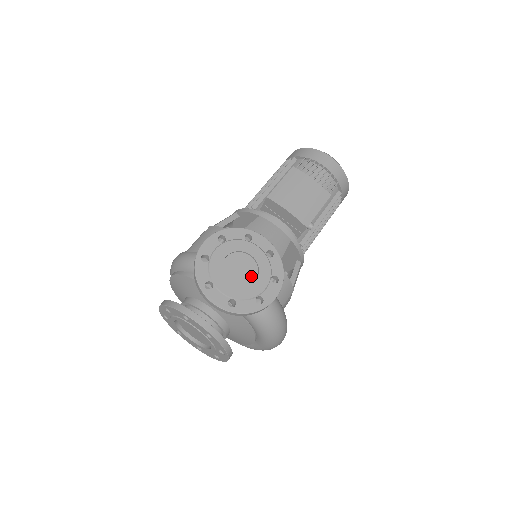
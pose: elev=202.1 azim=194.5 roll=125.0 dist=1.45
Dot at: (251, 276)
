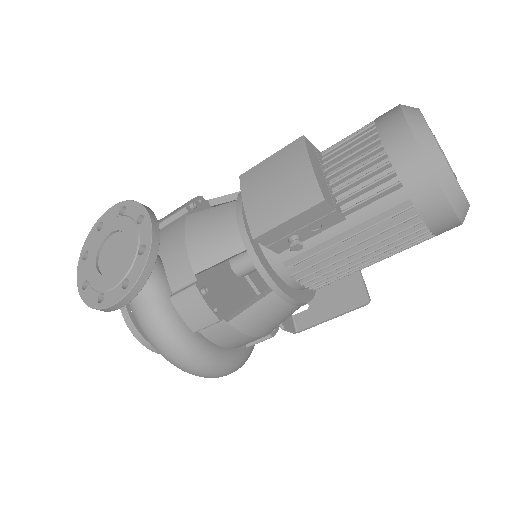
Dot at: (115, 266)
